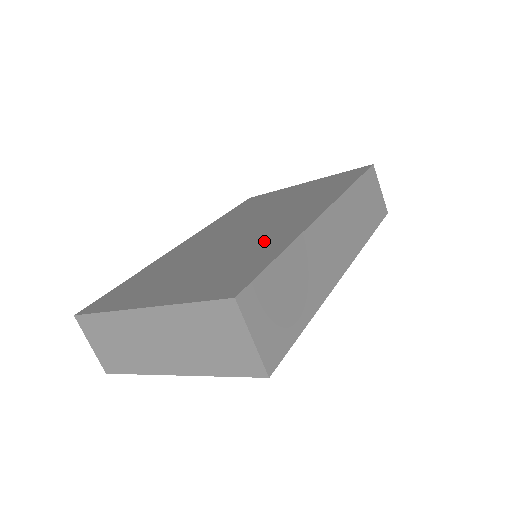
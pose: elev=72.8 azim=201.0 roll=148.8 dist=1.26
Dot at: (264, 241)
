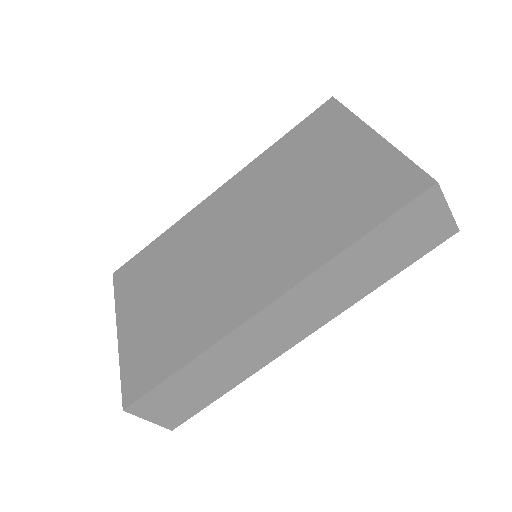
Dot at: (206, 312)
